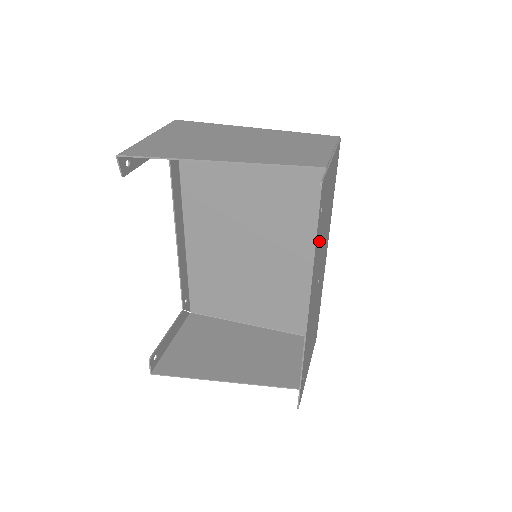
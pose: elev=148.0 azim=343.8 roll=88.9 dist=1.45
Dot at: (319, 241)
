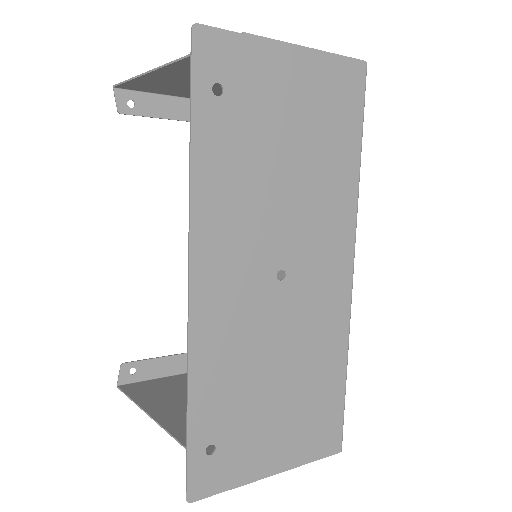
Dot at: (235, 161)
